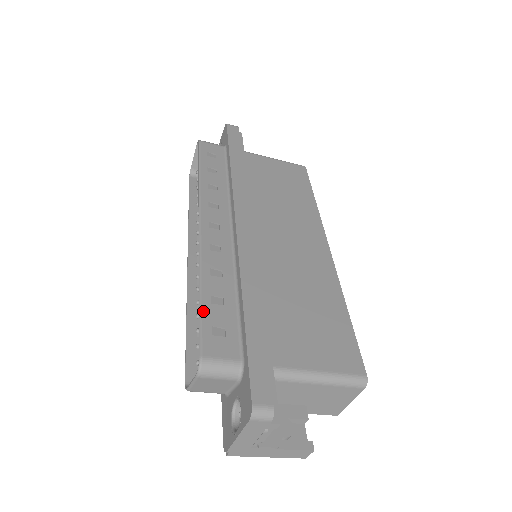
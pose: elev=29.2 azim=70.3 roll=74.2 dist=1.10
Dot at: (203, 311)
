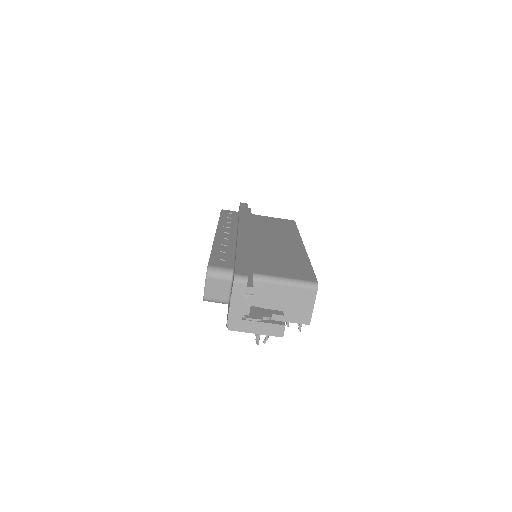
Dot at: (212, 254)
